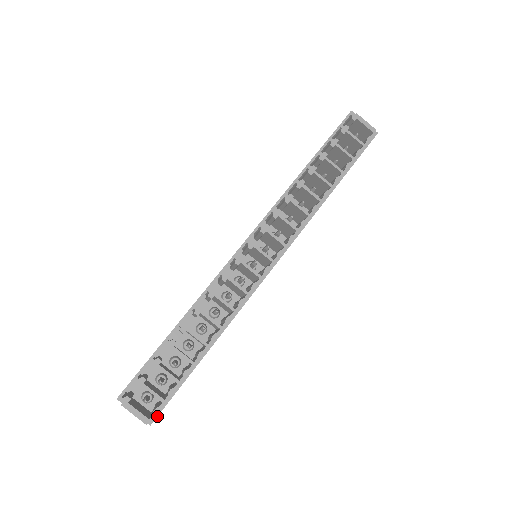
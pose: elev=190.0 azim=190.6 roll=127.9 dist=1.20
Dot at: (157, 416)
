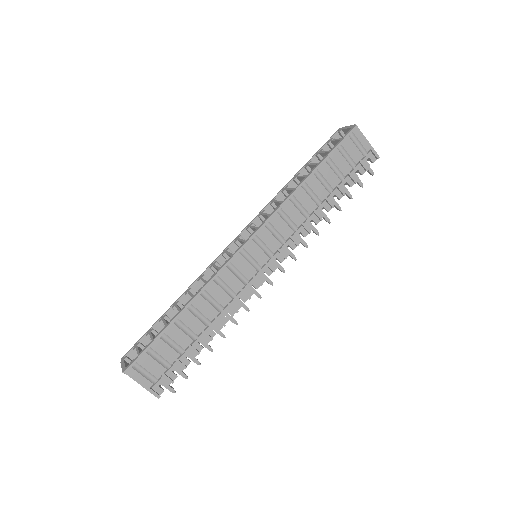
Dot at: (130, 365)
